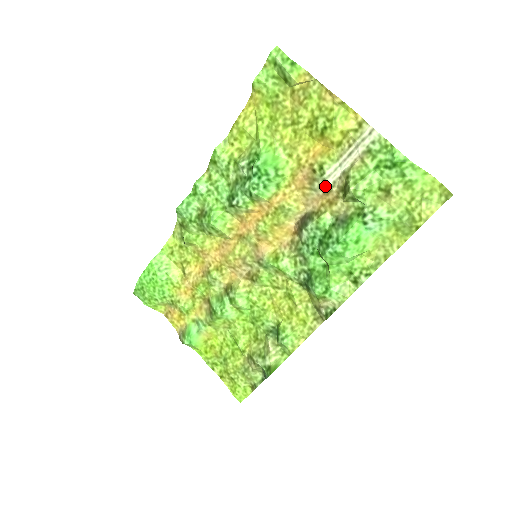
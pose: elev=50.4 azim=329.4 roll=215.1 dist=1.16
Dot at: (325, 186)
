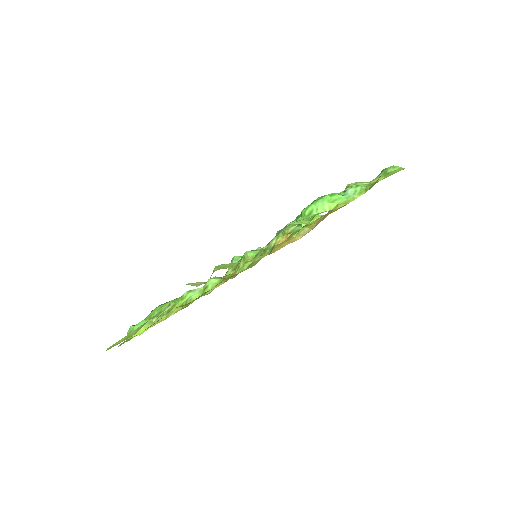
Dot at: occluded
